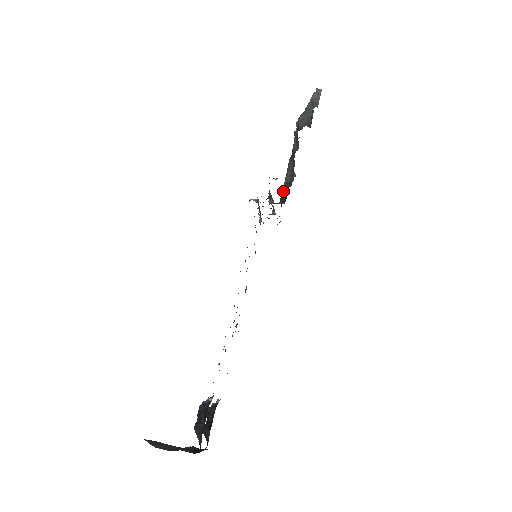
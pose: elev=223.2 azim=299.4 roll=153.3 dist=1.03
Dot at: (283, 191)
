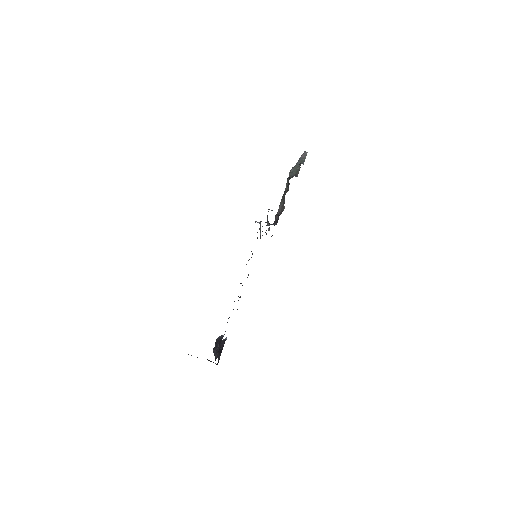
Dot at: (276, 217)
